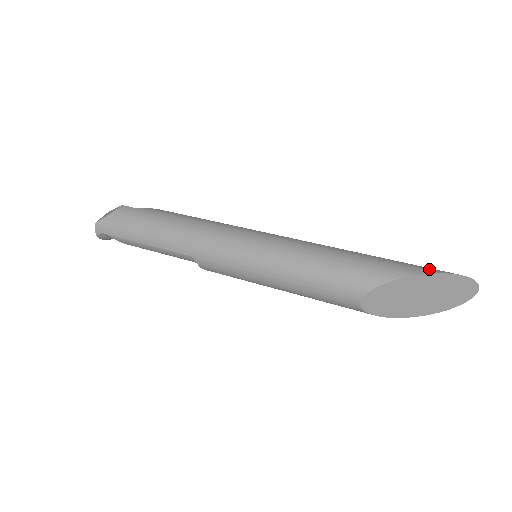
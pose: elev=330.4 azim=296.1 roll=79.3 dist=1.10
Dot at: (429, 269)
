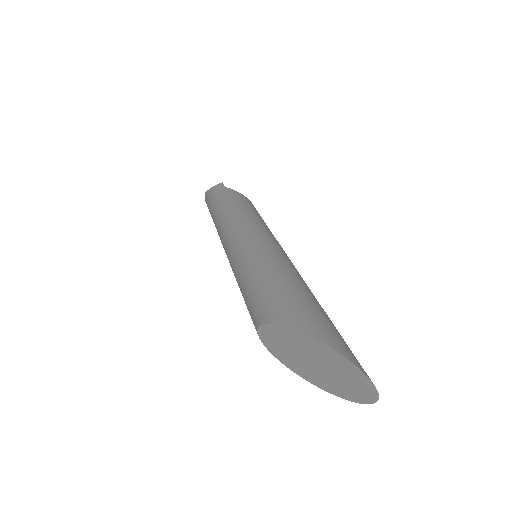
Dot at: (318, 330)
